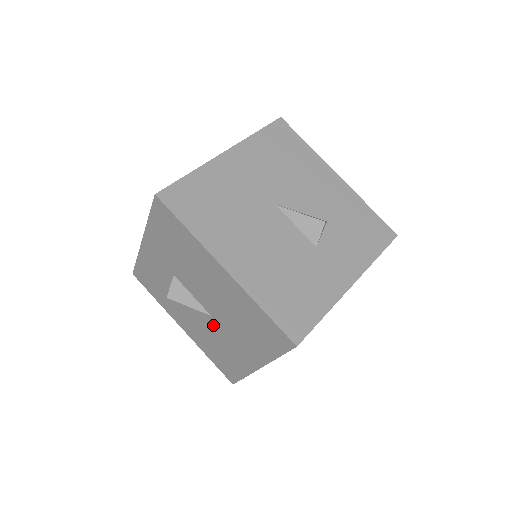
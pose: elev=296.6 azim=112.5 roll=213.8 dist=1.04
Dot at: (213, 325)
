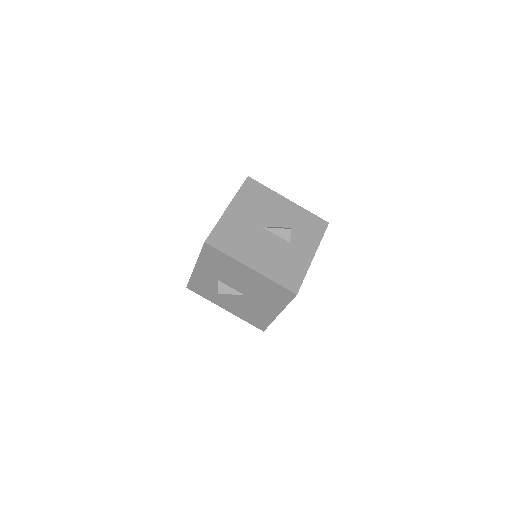
Dot at: (247, 300)
